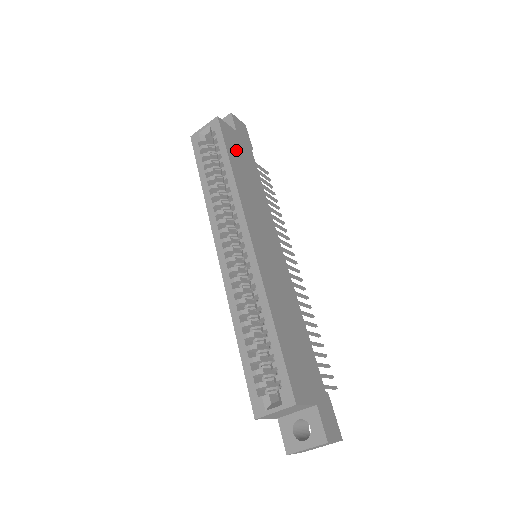
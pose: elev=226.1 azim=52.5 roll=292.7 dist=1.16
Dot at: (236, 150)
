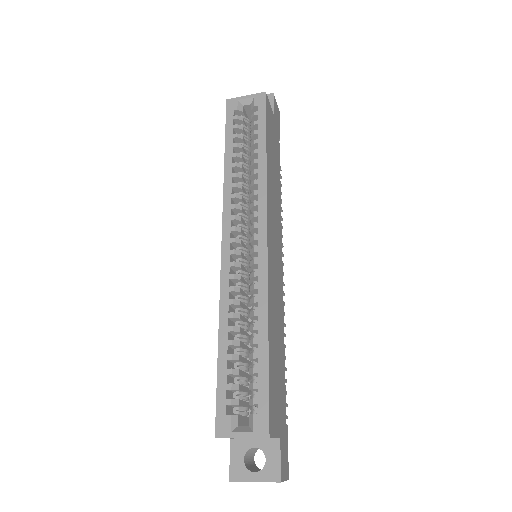
Dot at: (271, 136)
